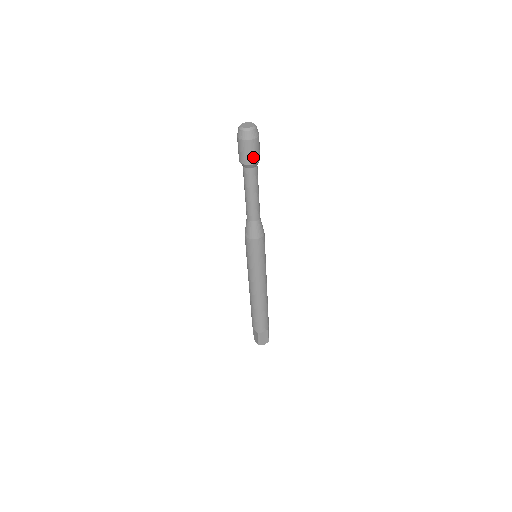
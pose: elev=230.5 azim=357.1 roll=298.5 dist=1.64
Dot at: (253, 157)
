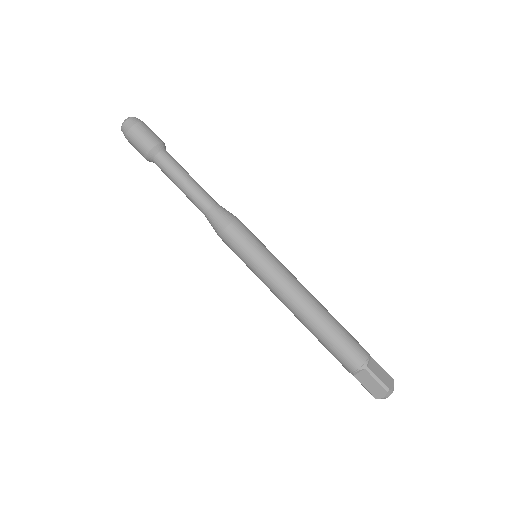
Dot at: (154, 137)
